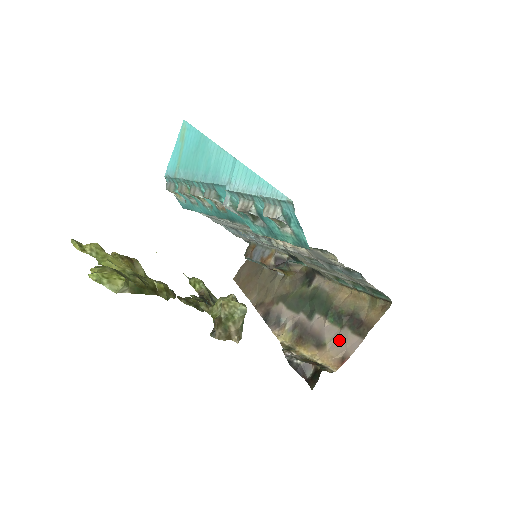
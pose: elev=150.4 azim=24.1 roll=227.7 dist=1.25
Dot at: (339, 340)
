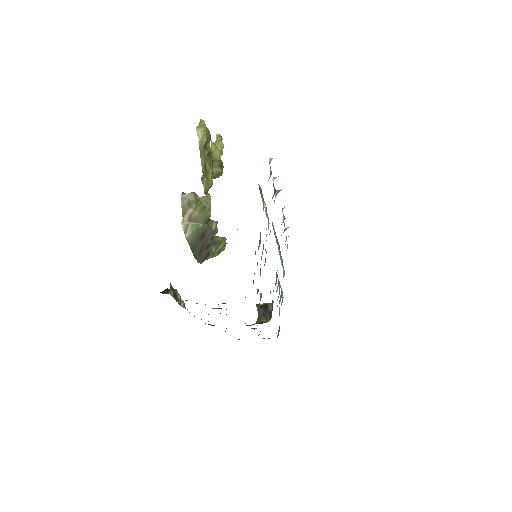
Dot at: occluded
